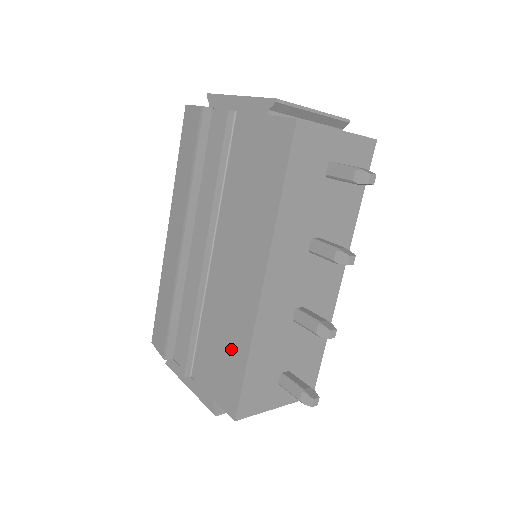
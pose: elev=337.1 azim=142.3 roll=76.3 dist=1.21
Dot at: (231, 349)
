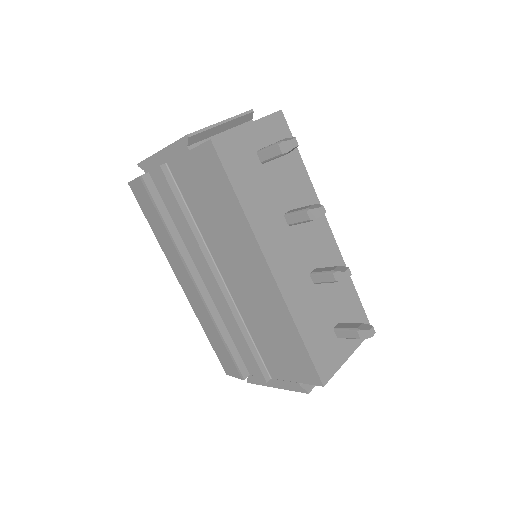
Dot at: (284, 336)
